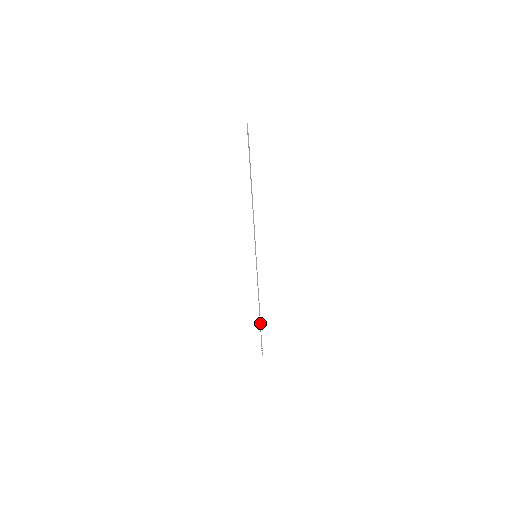
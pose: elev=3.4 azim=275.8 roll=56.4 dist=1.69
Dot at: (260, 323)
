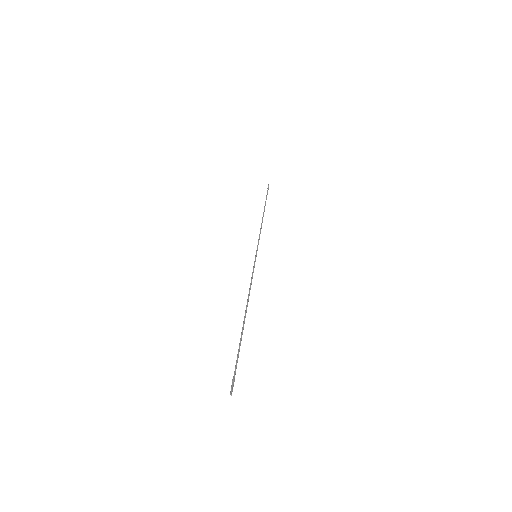
Dot at: (242, 333)
